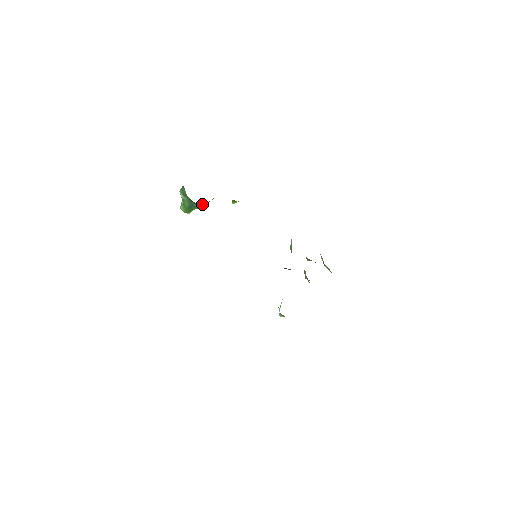
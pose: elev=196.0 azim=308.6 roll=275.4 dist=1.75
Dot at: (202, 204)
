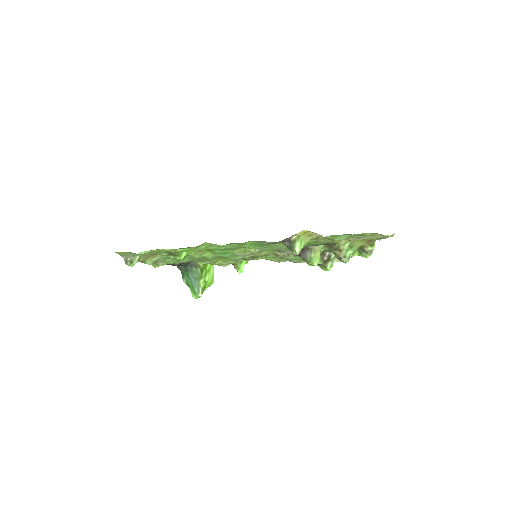
Dot at: (195, 265)
